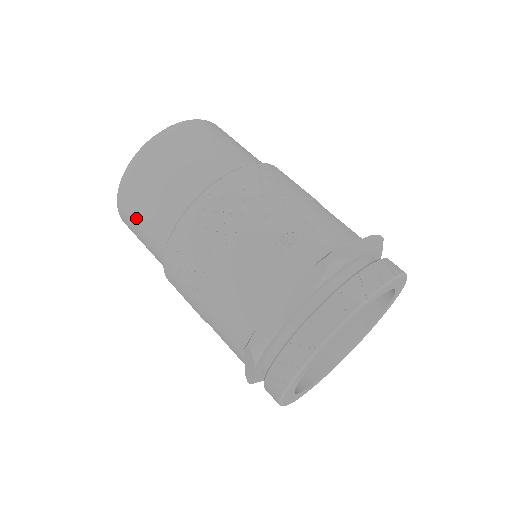
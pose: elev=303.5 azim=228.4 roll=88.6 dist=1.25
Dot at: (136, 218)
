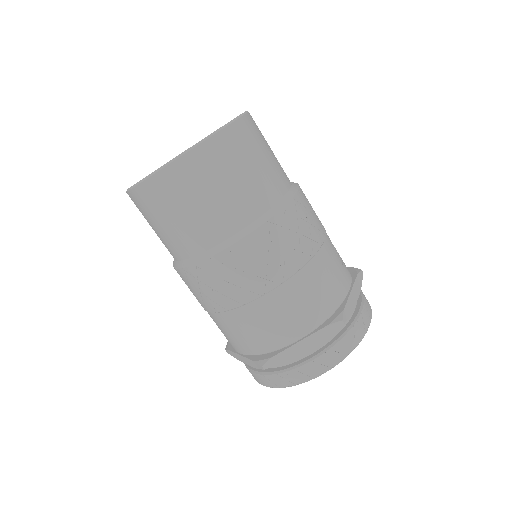
Dot at: (225, 176)
